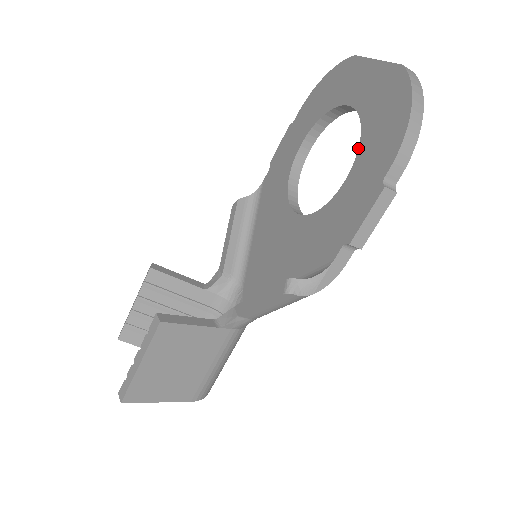
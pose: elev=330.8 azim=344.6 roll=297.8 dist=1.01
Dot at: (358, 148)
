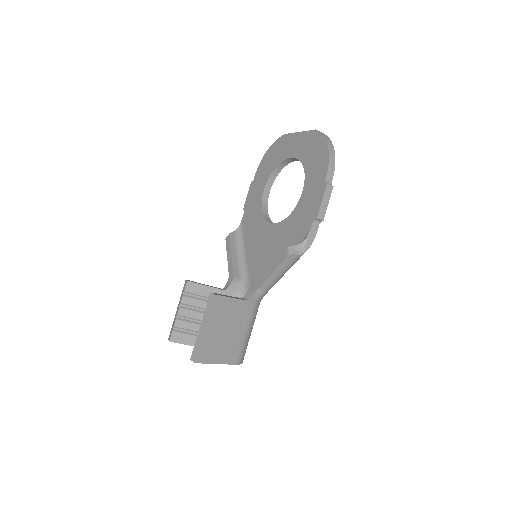
Dot at: occluded
